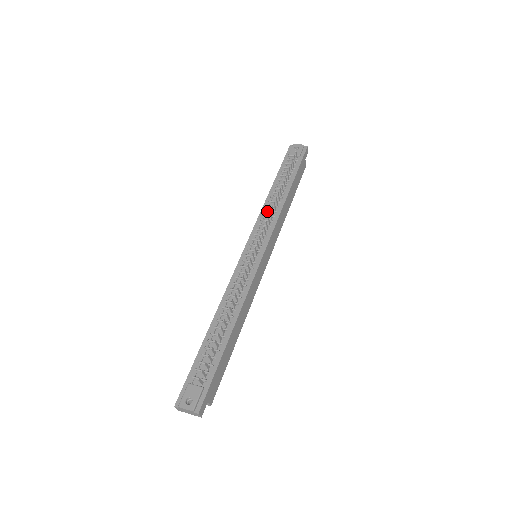
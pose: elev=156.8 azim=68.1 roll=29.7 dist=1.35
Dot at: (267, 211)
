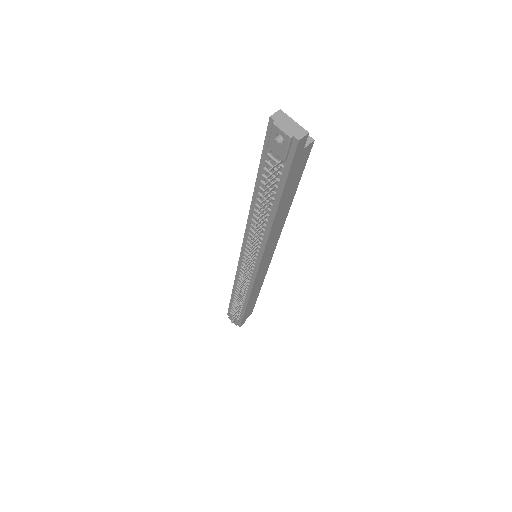
Dot at: (253, 227)
